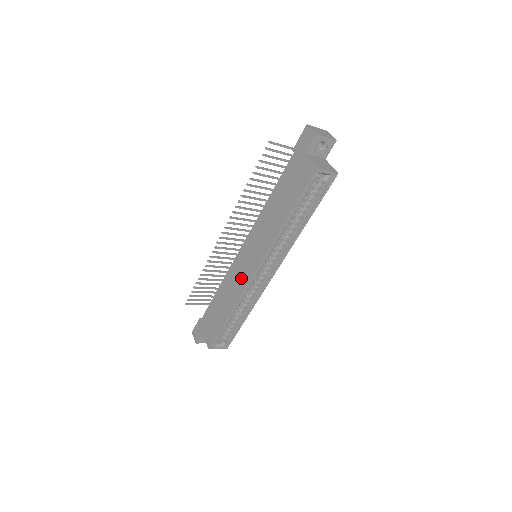
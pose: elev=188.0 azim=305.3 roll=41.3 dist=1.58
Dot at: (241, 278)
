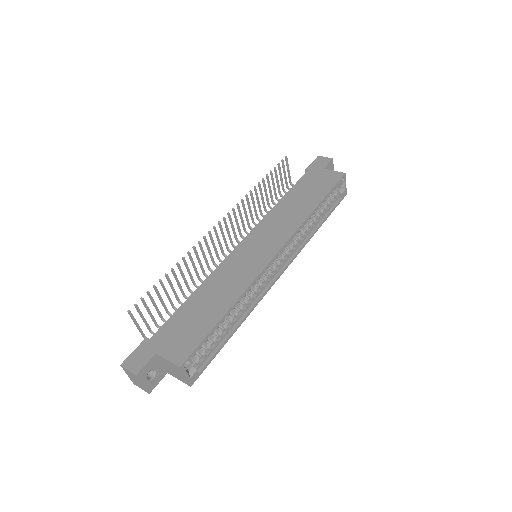
Dot at: (250, 265)
